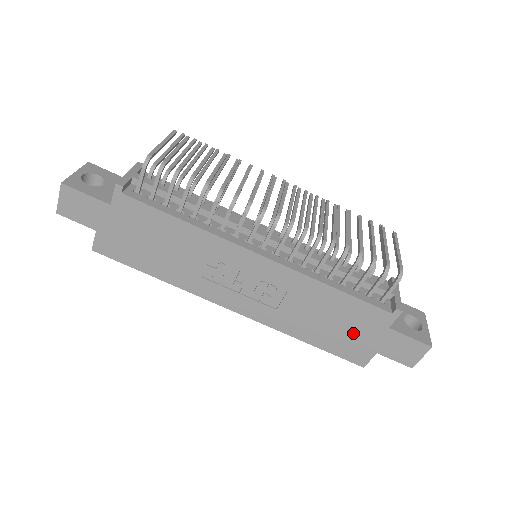
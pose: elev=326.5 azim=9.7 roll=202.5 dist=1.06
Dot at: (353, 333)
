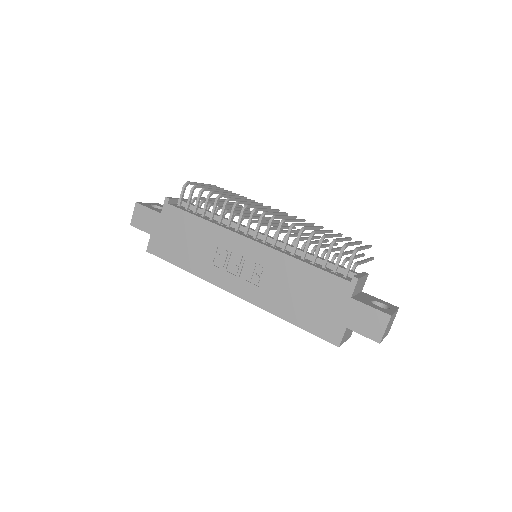
Dot at: (324, 307)
